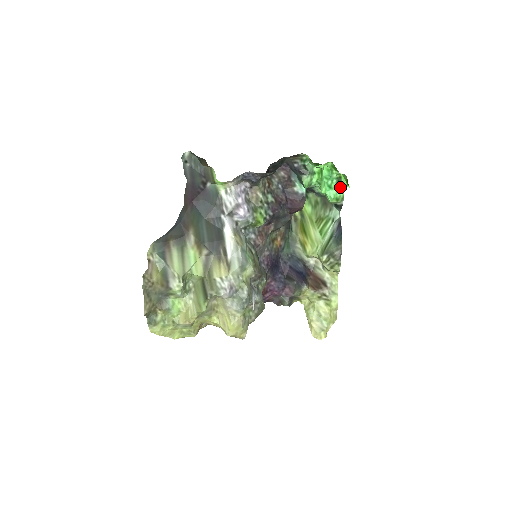
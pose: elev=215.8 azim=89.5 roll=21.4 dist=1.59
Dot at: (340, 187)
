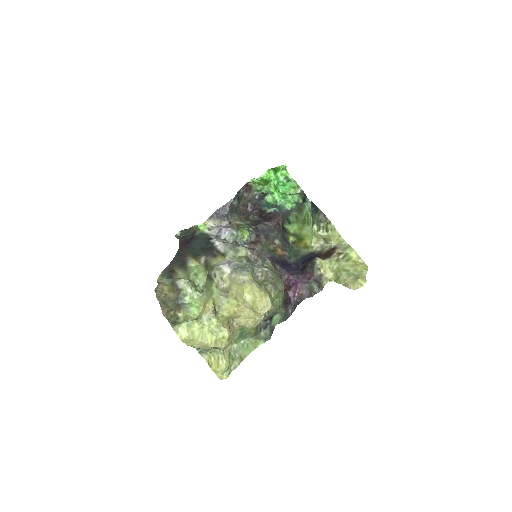
Dot at: (291, 182)
